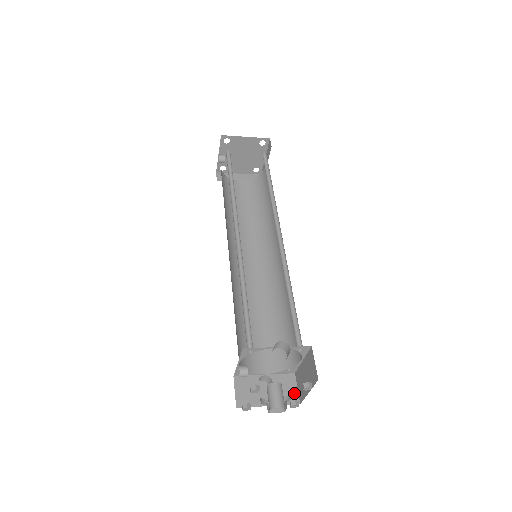
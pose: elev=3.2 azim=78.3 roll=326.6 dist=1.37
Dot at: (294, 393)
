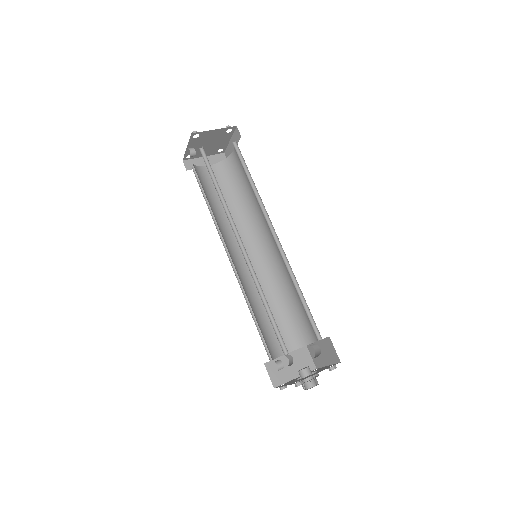
Dot at: (310, 362)
